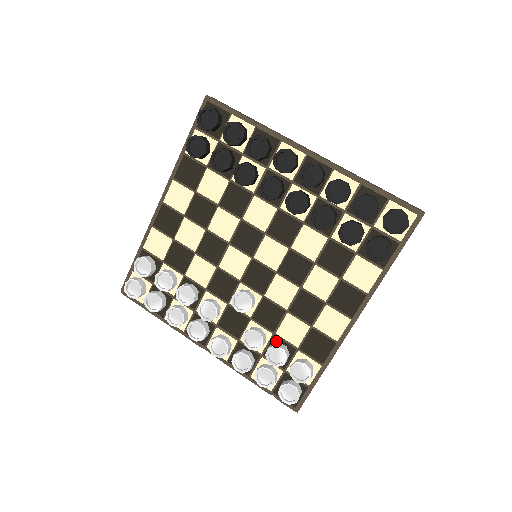
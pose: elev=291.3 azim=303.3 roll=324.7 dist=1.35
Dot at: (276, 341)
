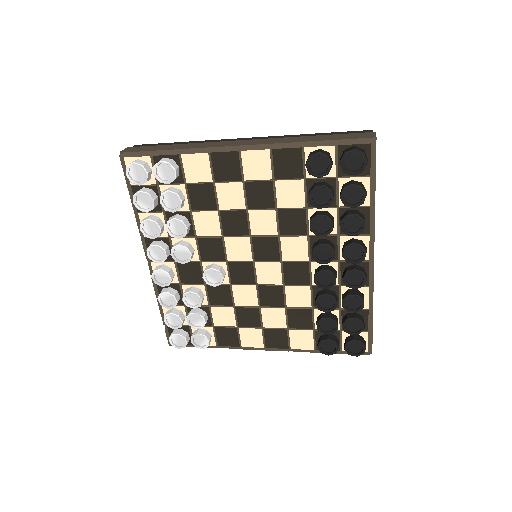
Dot at: (205, 310)
